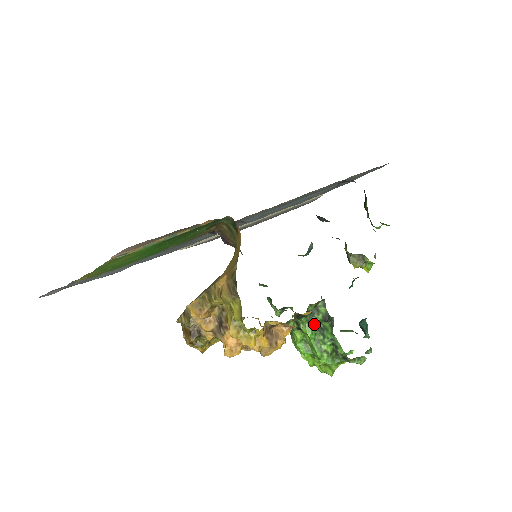
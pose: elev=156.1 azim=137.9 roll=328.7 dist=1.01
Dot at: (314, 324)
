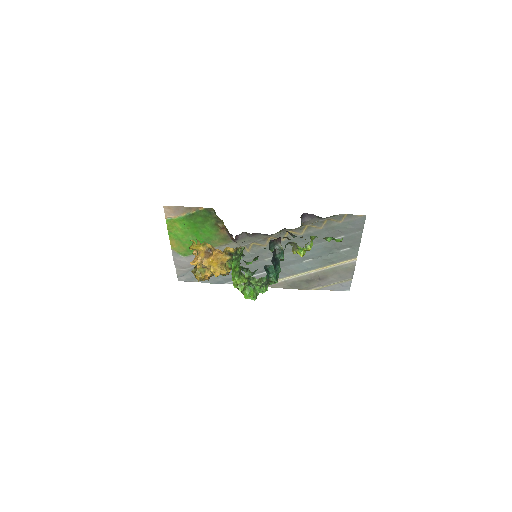
Dot at: (238, 260)
